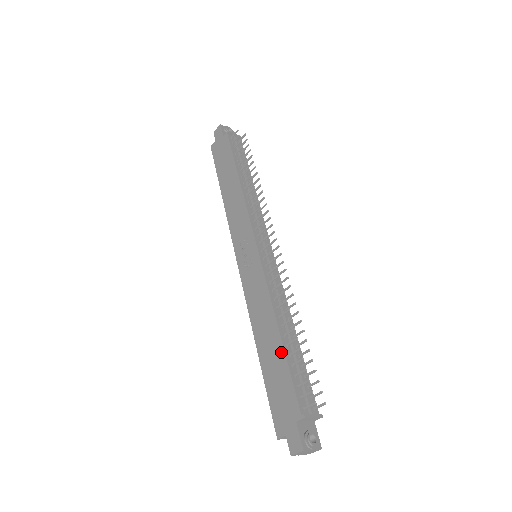
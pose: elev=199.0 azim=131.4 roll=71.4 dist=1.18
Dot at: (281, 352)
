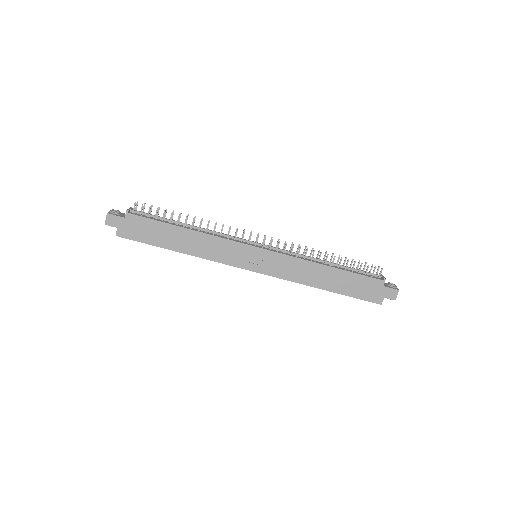
Dot at: (342, 273)
